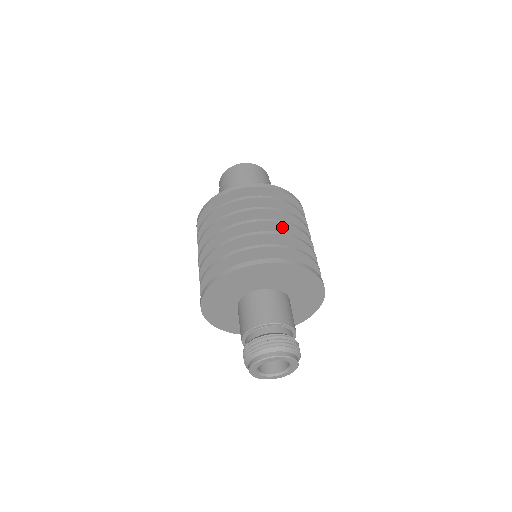
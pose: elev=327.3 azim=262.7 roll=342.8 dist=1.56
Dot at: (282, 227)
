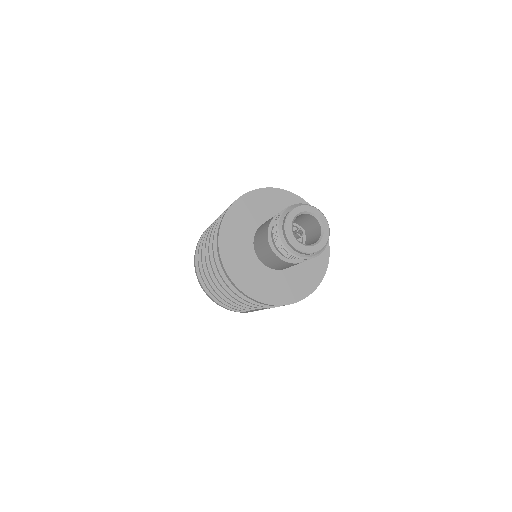
Dot at: occluded
